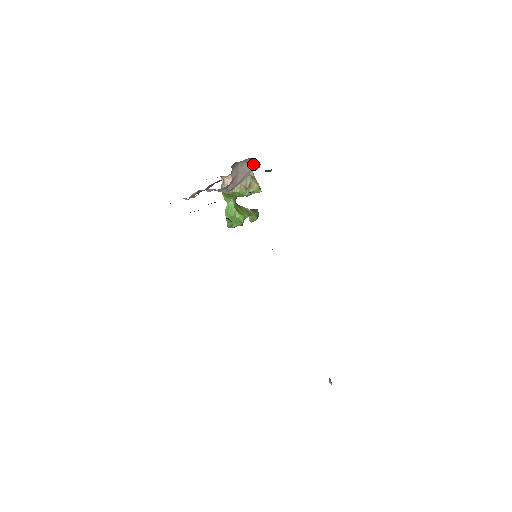
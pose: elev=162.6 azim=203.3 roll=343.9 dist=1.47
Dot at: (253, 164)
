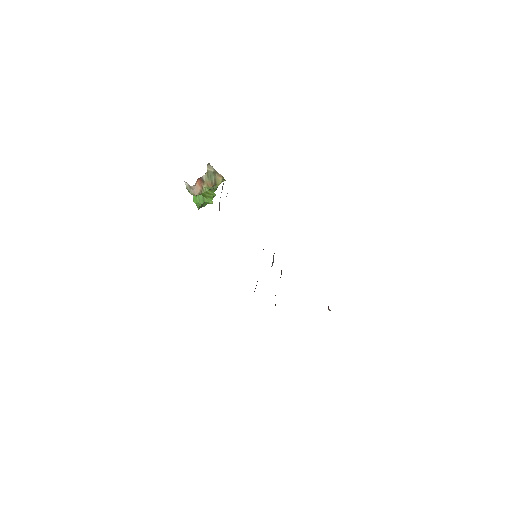
Dot at: (223, 179)
